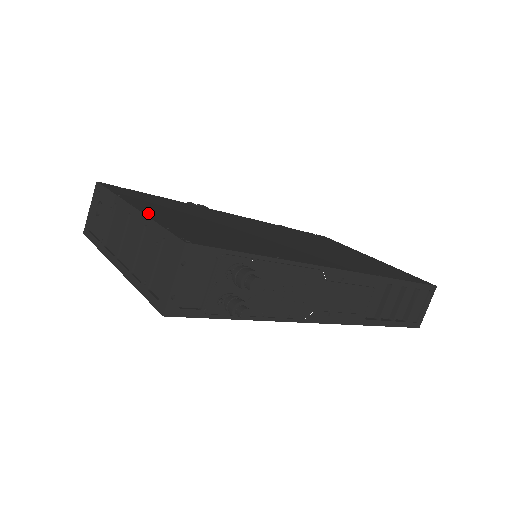
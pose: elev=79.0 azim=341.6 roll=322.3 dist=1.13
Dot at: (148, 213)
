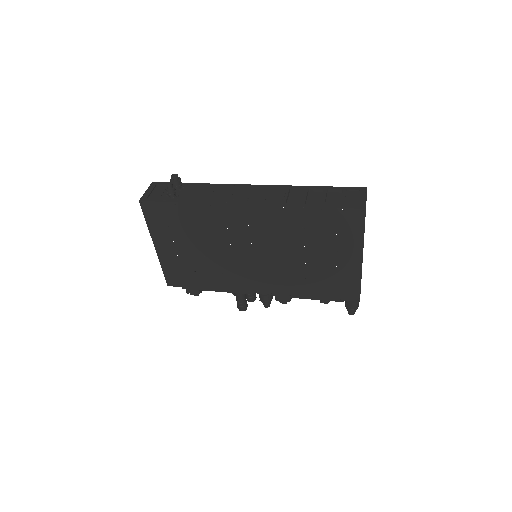
Dot at: occluded
